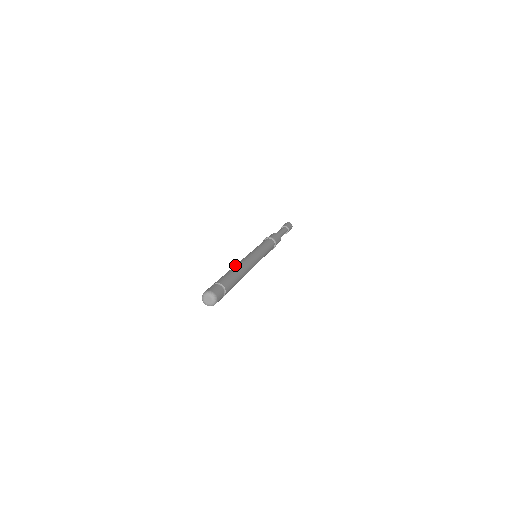
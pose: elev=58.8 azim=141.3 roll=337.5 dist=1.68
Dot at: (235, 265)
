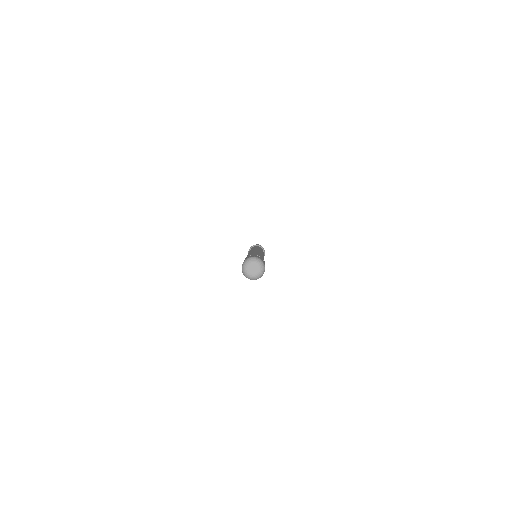
Dot at: occluded
